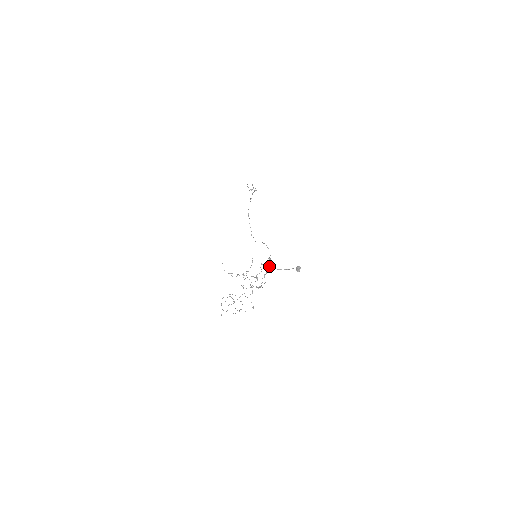
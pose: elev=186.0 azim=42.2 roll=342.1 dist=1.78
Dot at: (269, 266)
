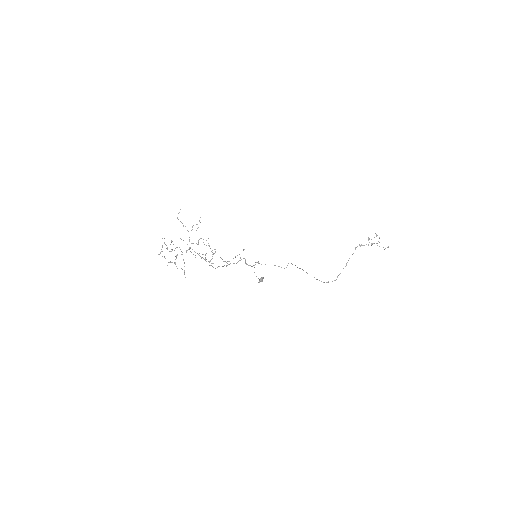
Dot at: (246, 263)
